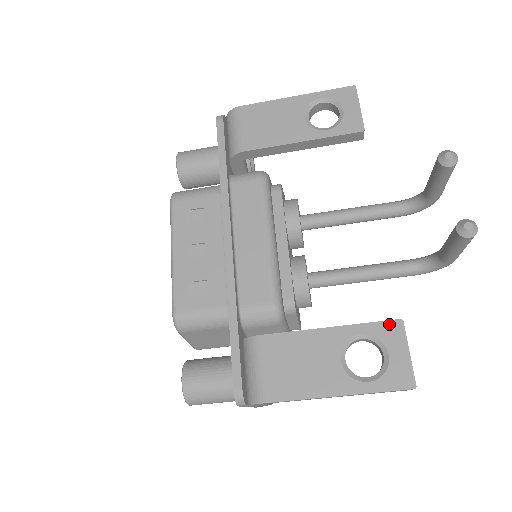
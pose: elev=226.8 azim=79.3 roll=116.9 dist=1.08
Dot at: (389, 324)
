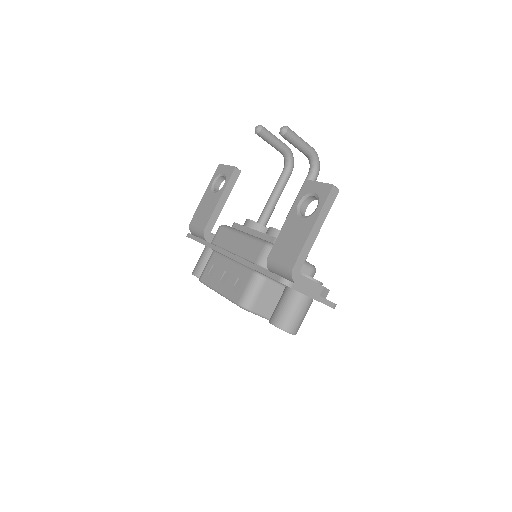
Dot at: (303, 187)
